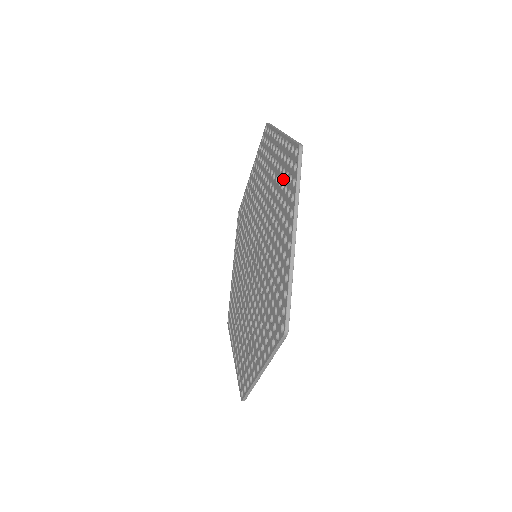
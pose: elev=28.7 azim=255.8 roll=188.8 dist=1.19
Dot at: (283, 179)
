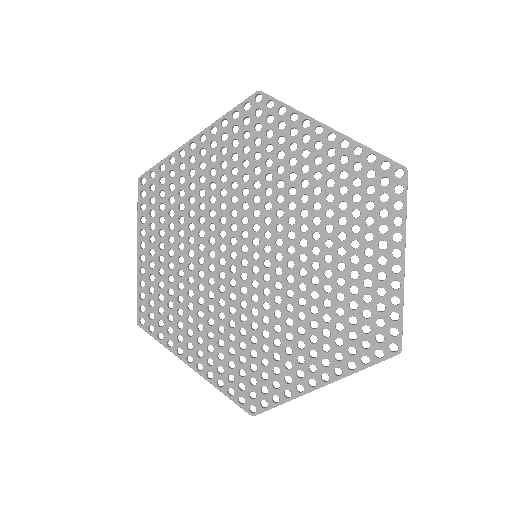
Dot at: (357, 191)
